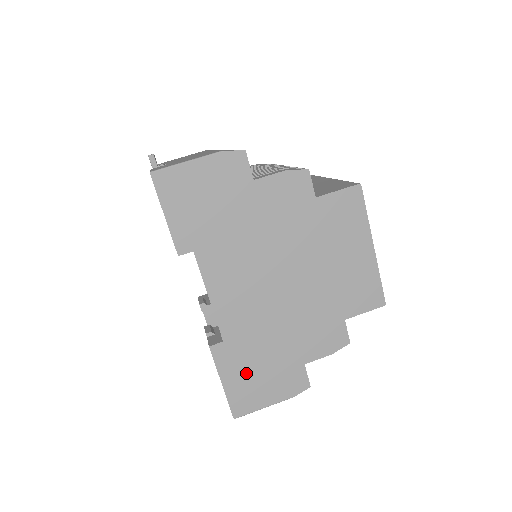
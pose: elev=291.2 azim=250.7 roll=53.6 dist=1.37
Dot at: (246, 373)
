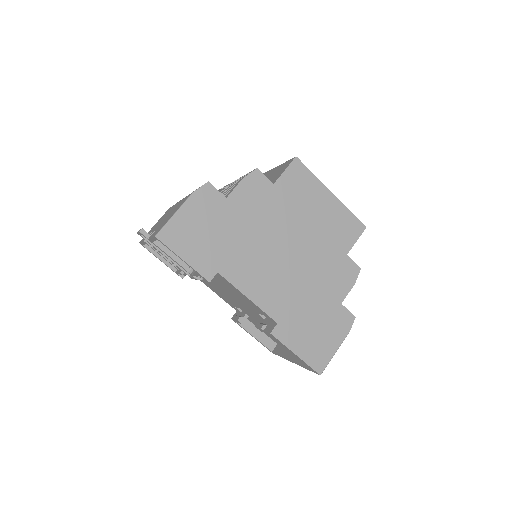
Dot at: (307, 336)
